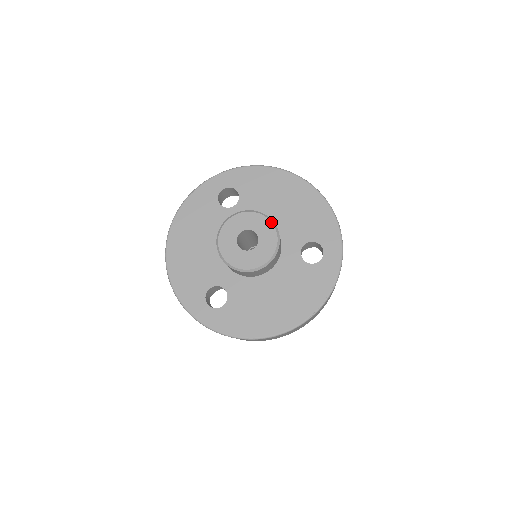
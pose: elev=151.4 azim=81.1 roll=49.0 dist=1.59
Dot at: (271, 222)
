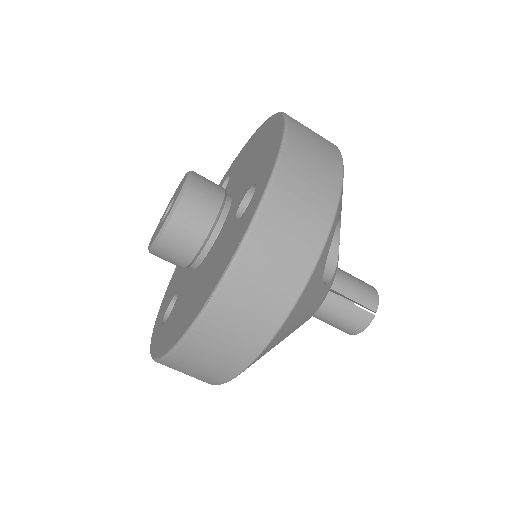
Dot at: (187, 174)
